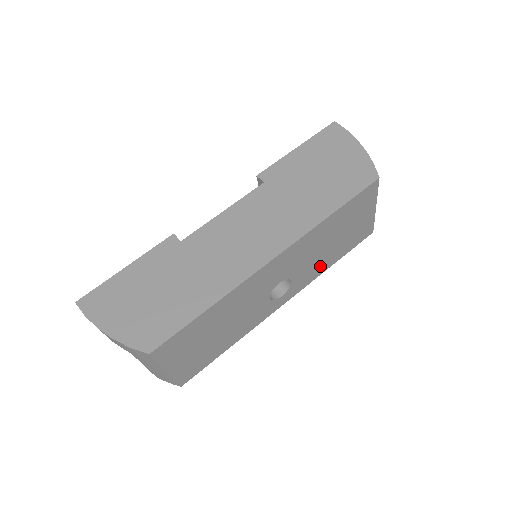
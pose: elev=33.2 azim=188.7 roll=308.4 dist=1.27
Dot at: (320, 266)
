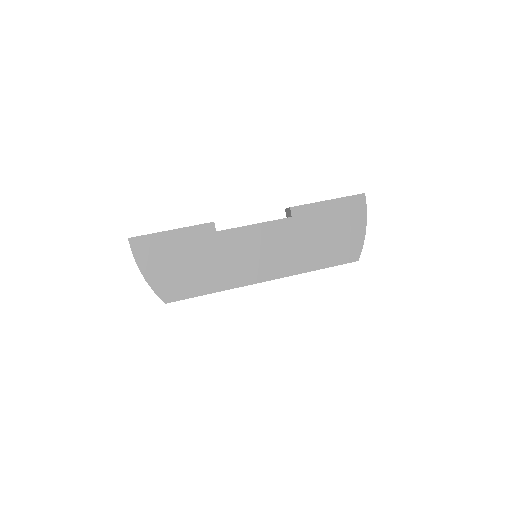
Dot at: occluded
